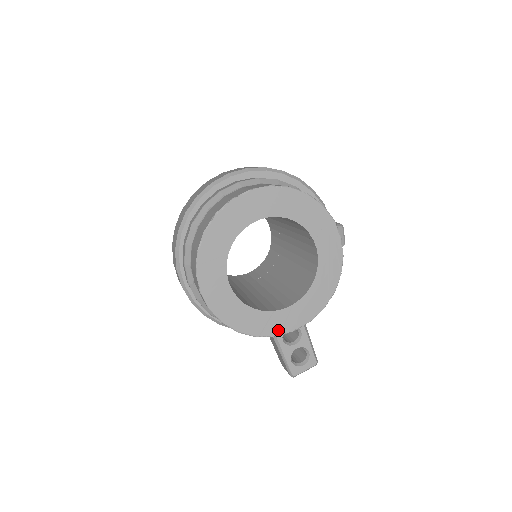
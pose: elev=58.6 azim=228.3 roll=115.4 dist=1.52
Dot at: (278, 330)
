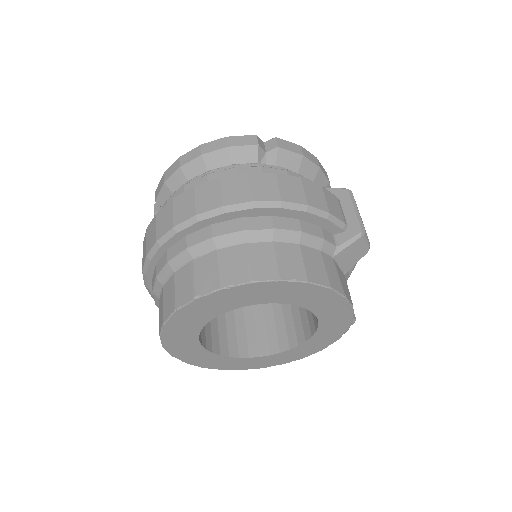
Dot at: (286, 361)
